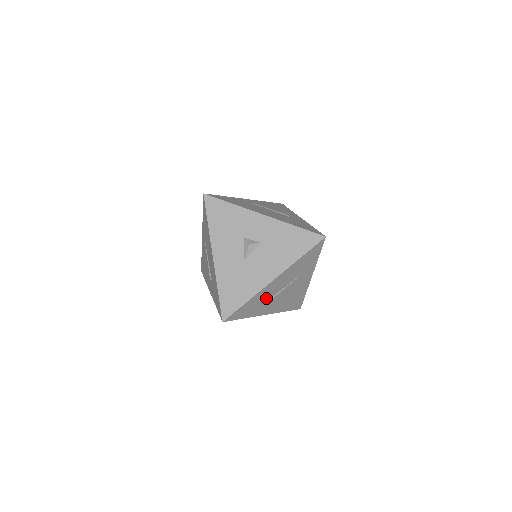
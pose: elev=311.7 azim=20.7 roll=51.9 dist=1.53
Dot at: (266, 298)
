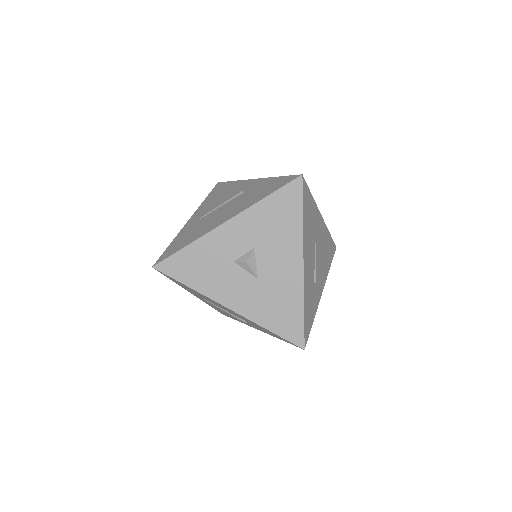
Dot at: (311, 284)
